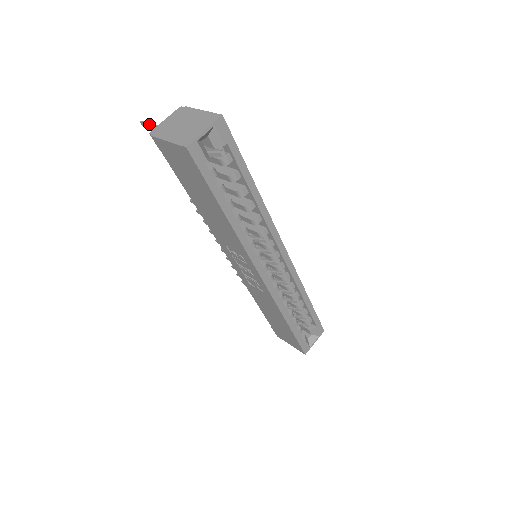
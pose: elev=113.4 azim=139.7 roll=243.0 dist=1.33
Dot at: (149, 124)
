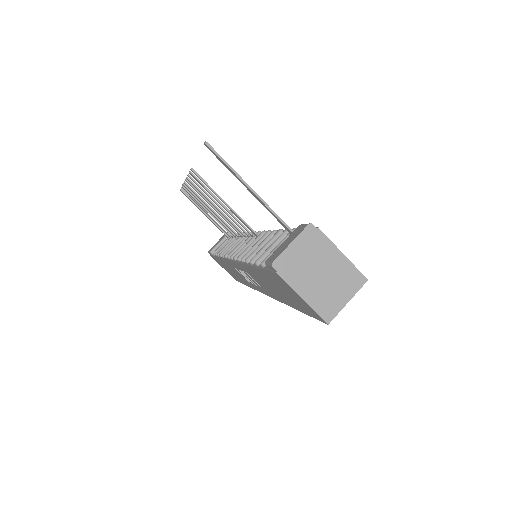
Dot at: (225, 163)
